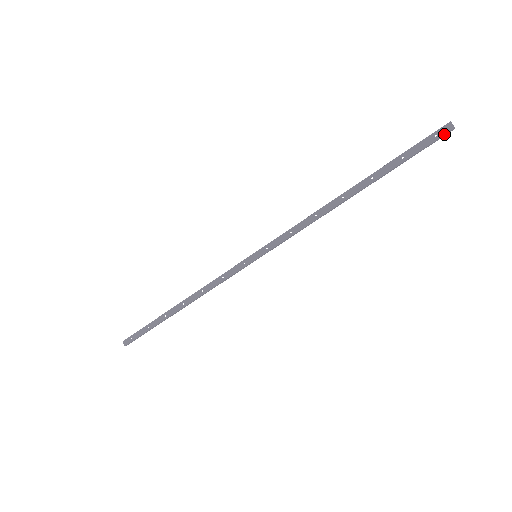
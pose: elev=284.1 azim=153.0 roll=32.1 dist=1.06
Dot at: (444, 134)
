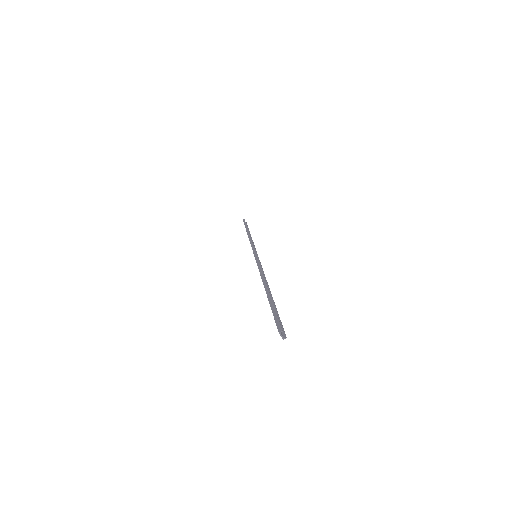
Dot at: occluded
